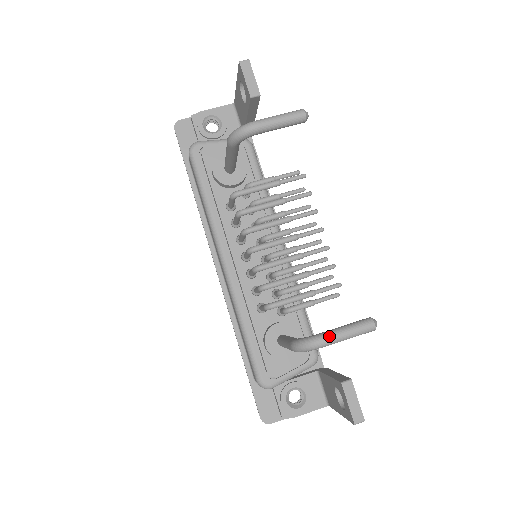
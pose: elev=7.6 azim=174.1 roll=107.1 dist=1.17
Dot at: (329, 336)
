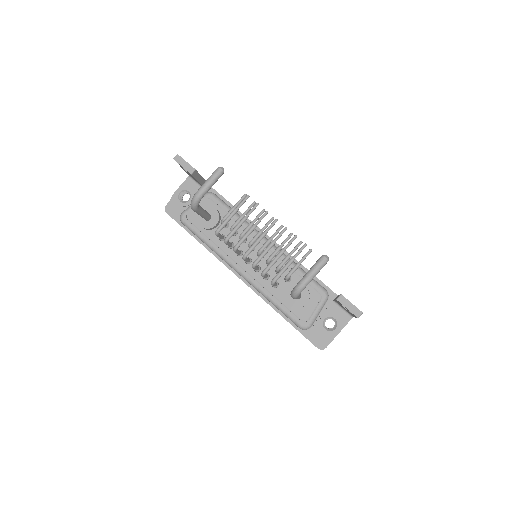
Dot at: (304, 279)
